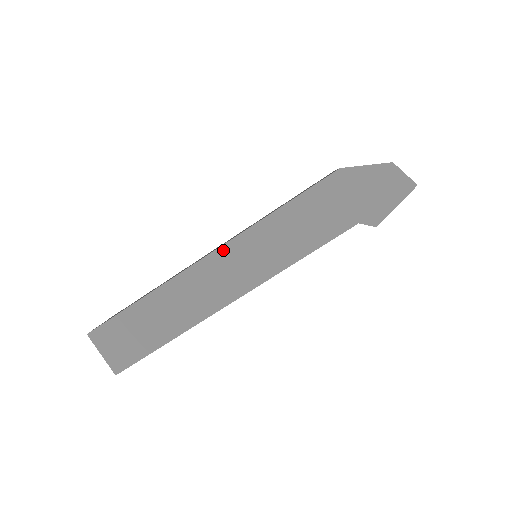
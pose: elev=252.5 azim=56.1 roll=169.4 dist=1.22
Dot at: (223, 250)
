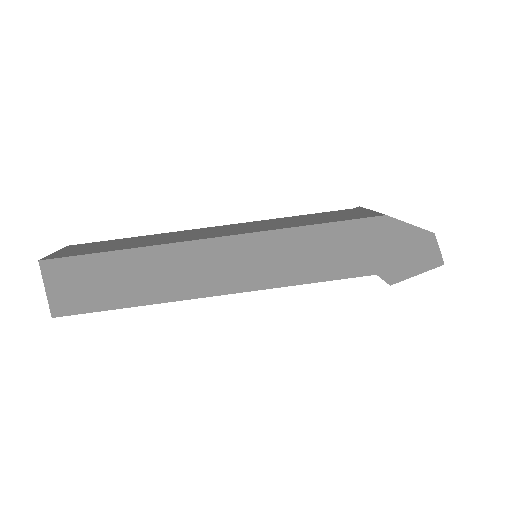
Dot at: (234, 240)
